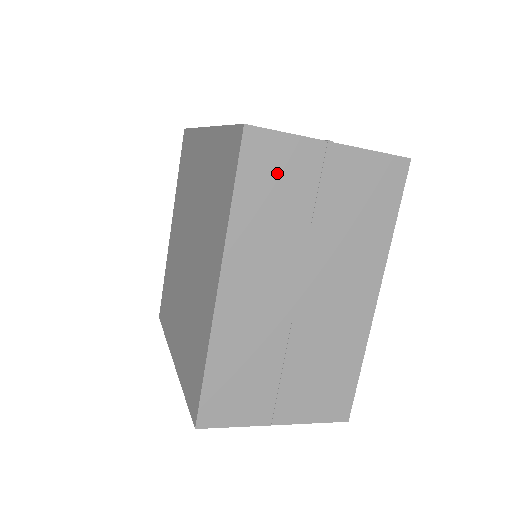
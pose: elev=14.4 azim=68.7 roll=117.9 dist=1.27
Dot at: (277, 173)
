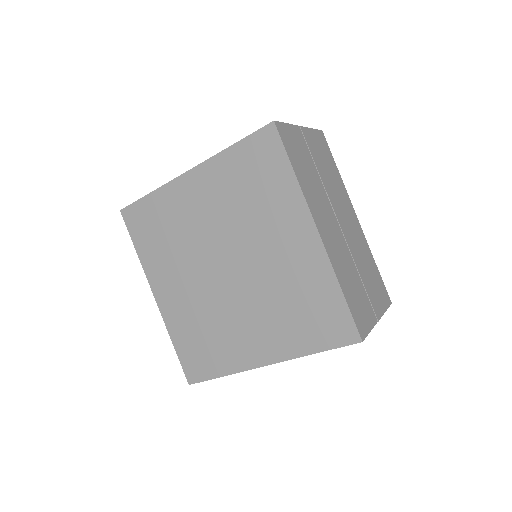
Dot at: occluded
